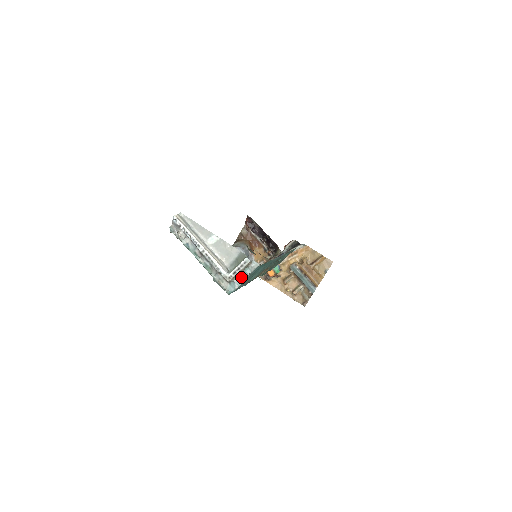
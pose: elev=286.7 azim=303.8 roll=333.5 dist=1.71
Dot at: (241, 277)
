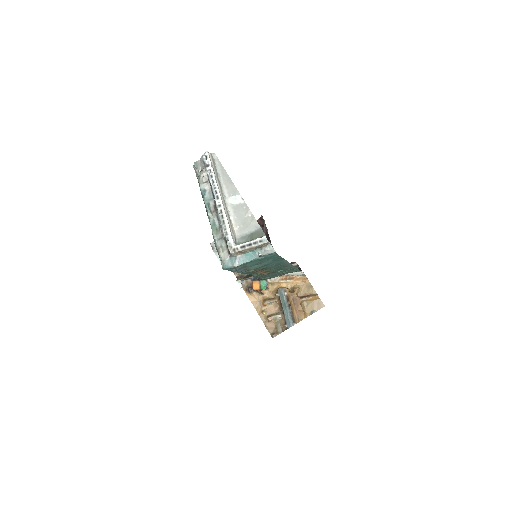
Dot at: (247, 256)
